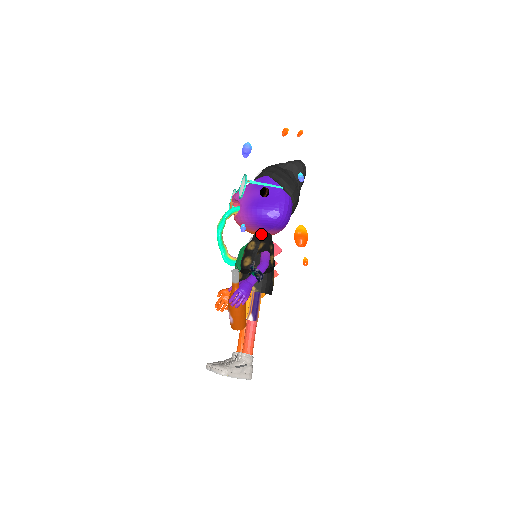
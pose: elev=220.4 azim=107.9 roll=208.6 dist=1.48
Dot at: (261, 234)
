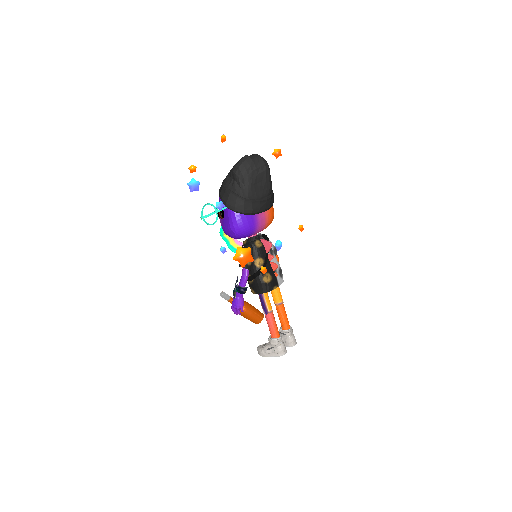
Dot at: (245, 242)
